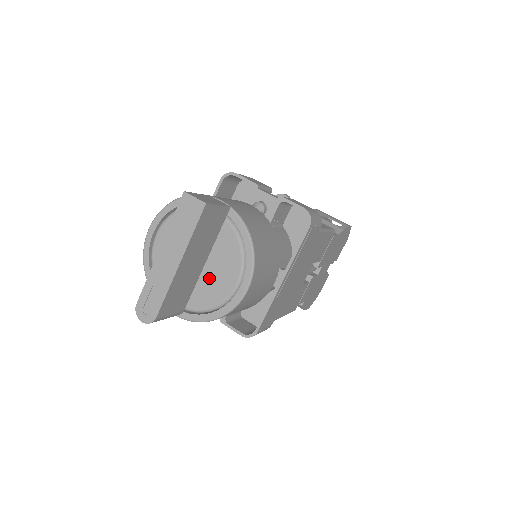
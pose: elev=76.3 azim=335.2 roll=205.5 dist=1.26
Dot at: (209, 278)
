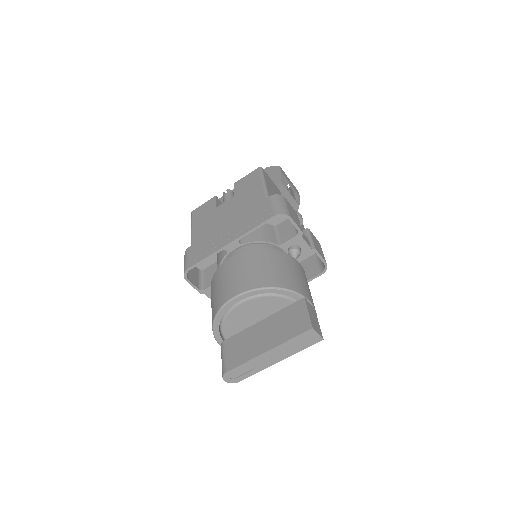
Dot at: occluded
